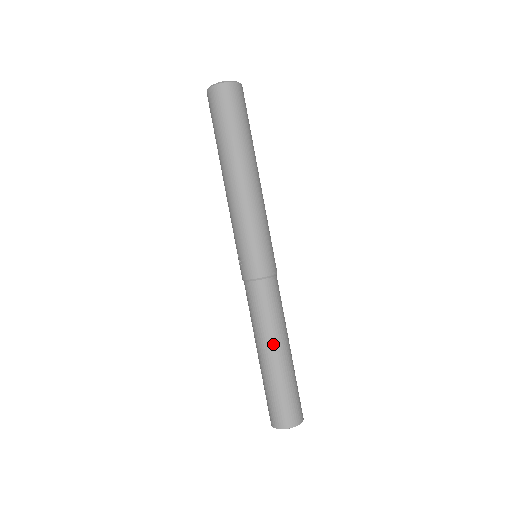
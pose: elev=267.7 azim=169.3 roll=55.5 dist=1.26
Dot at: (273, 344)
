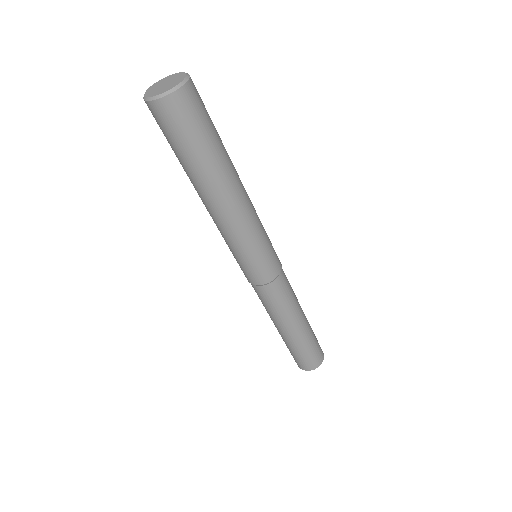
Dot at: (274, 323)
